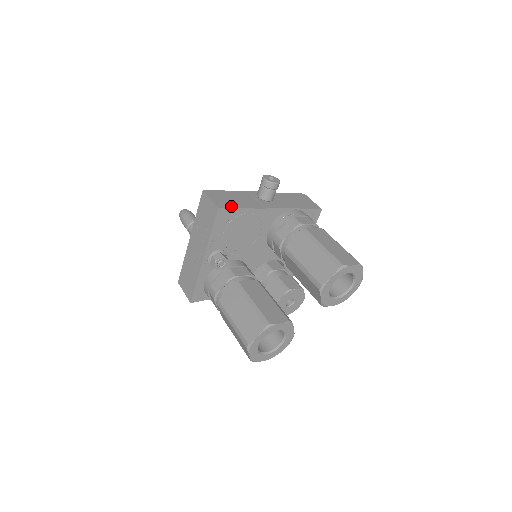
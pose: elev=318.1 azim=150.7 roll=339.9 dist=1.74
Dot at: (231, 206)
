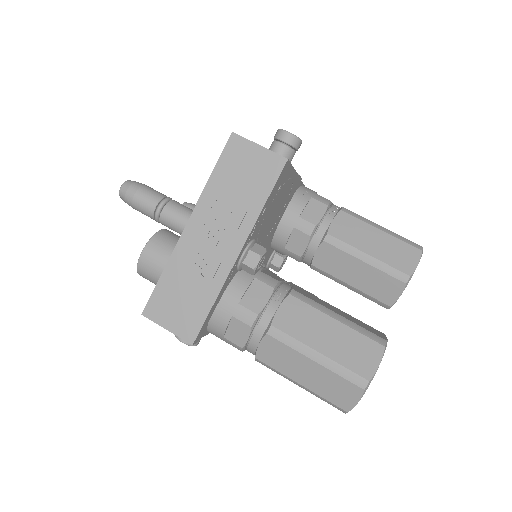
Dot at: occluded
